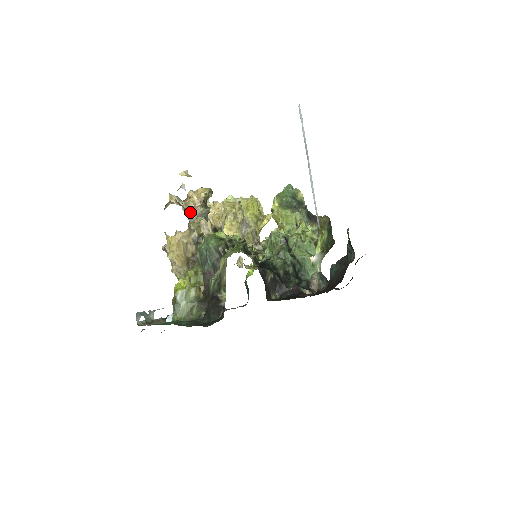
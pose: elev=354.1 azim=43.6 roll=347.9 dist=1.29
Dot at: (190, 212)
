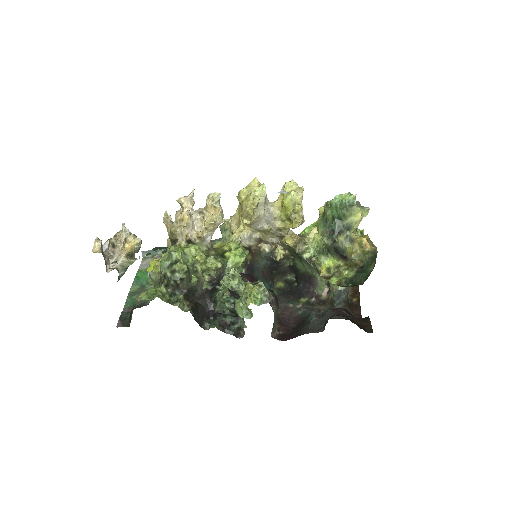
Dot at: (116, 258)
